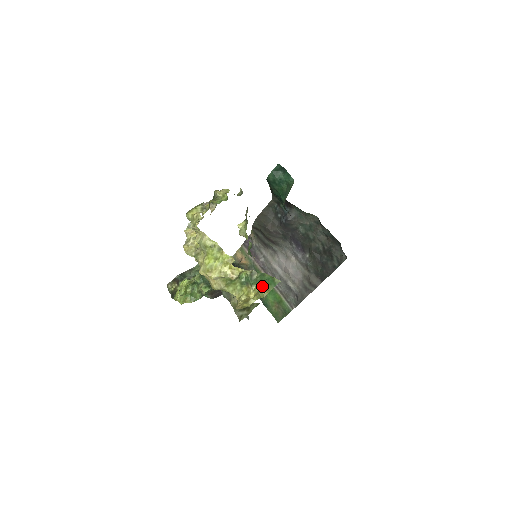
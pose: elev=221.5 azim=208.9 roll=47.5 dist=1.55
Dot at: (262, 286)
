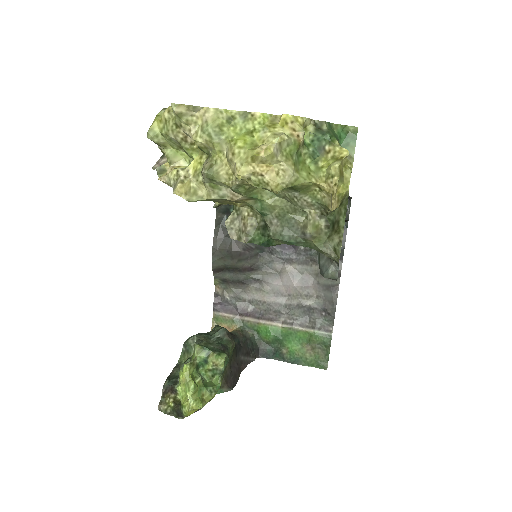
Dot at: occluded
